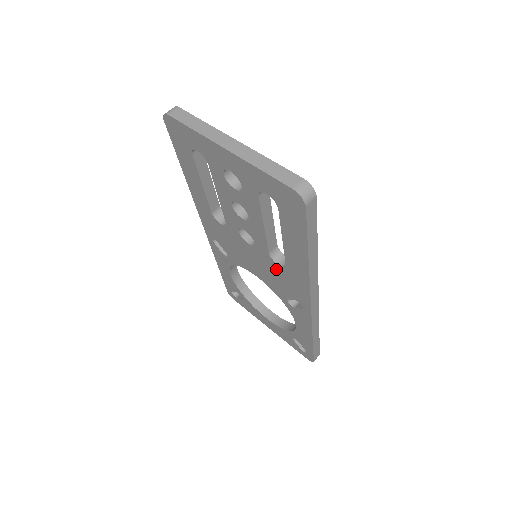
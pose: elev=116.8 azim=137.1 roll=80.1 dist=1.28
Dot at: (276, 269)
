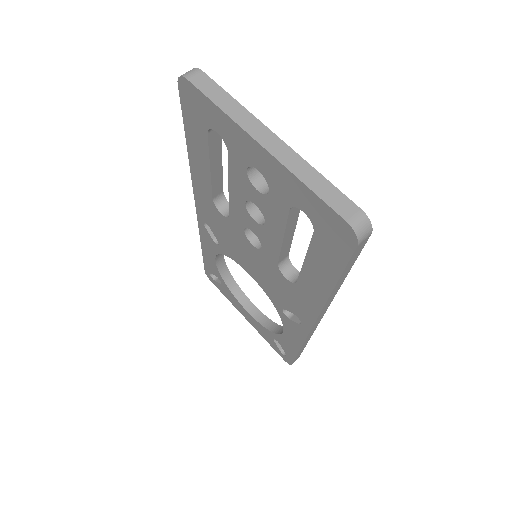
Dot at: (281, 280)
